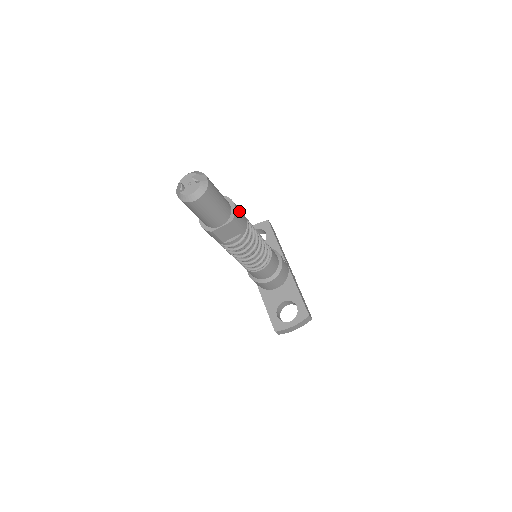
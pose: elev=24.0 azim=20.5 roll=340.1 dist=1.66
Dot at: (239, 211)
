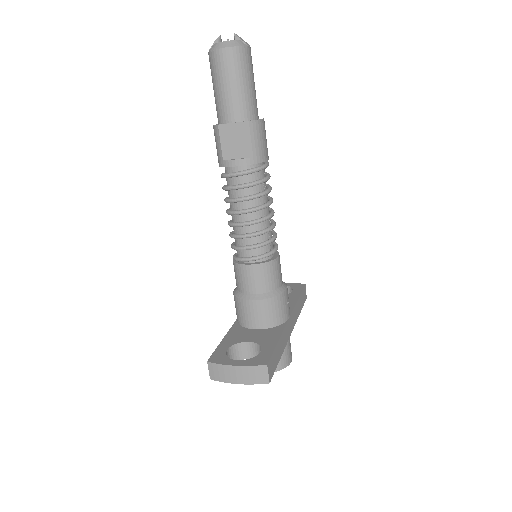
Dot at: (264, 134)
